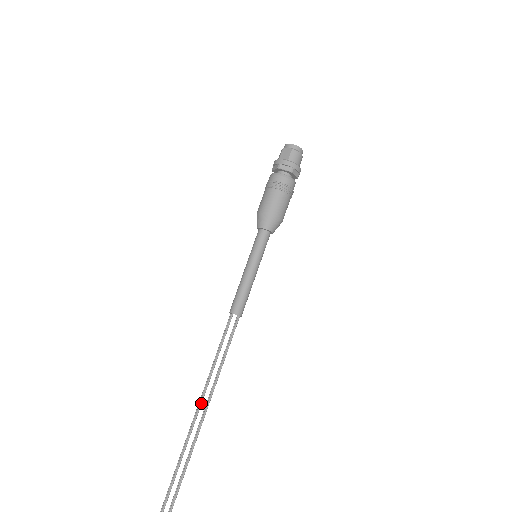
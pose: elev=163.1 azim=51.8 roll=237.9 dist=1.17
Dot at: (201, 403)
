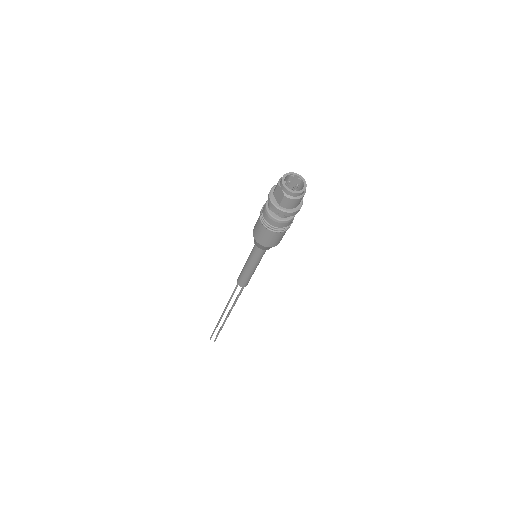
Dot at: occluded
